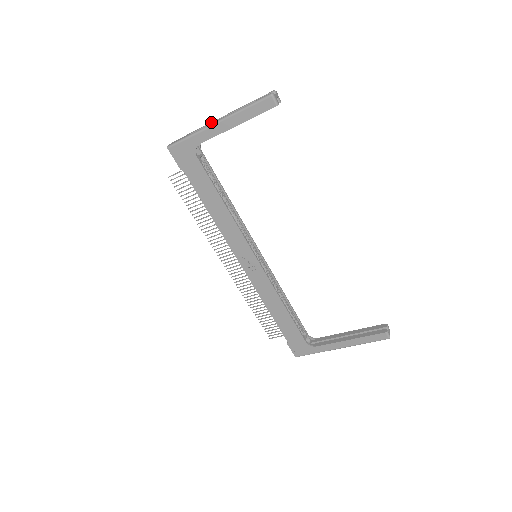
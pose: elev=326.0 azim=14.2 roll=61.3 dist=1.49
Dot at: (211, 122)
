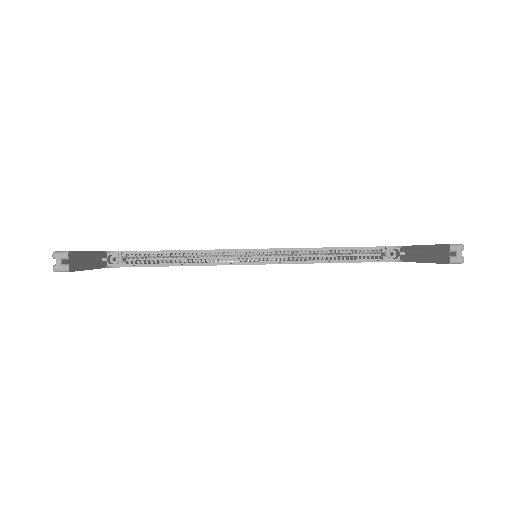
Dot at: occluded
